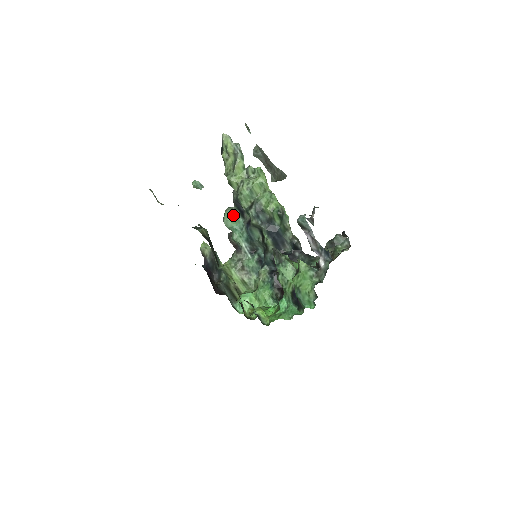
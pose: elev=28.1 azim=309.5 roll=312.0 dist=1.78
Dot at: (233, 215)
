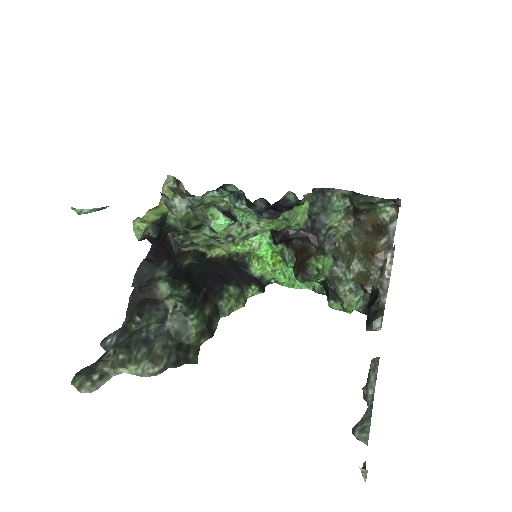
Dot at: occluded
